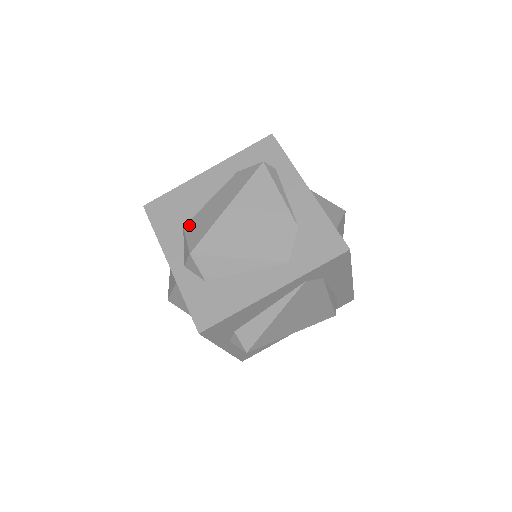
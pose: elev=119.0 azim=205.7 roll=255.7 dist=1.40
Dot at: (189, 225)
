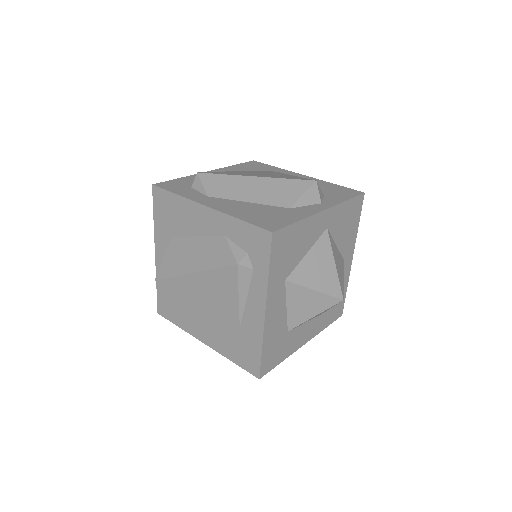
Dot at: (173, 243)
